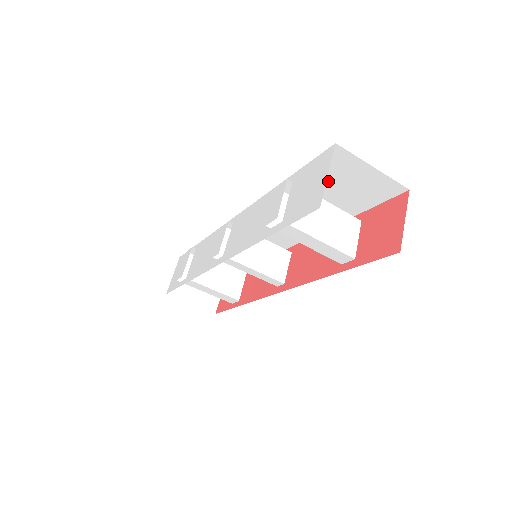
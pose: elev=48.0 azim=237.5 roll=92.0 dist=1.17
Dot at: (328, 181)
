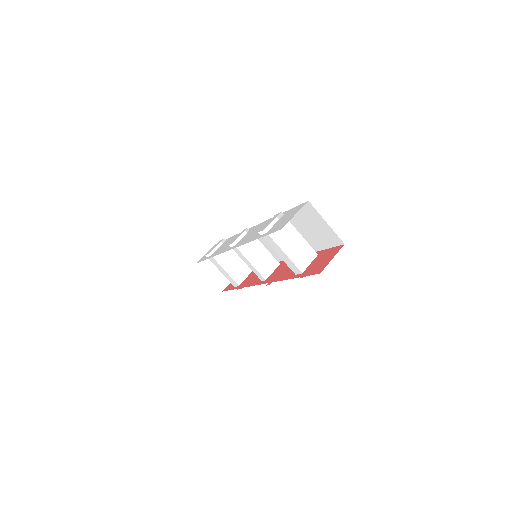
Dot at: (304, 222)
